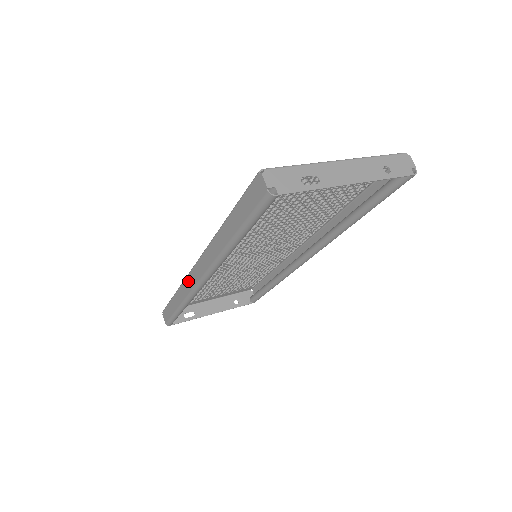
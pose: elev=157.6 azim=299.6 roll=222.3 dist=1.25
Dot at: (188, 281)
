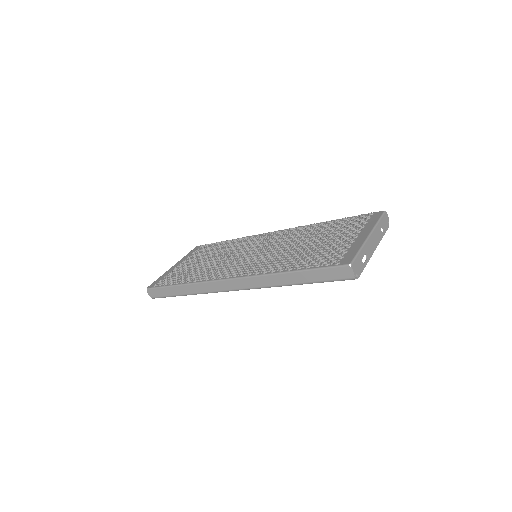
Dot at: (213, 285)
